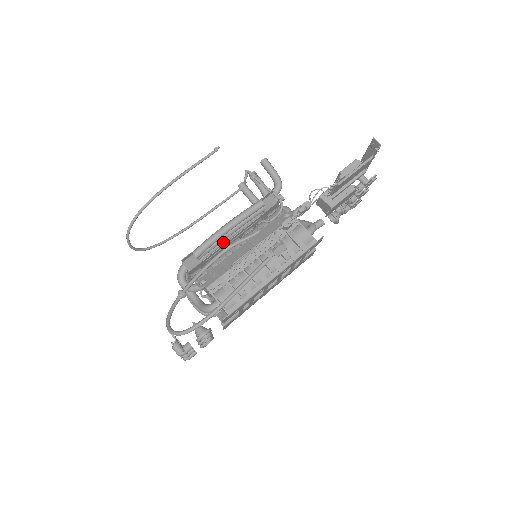
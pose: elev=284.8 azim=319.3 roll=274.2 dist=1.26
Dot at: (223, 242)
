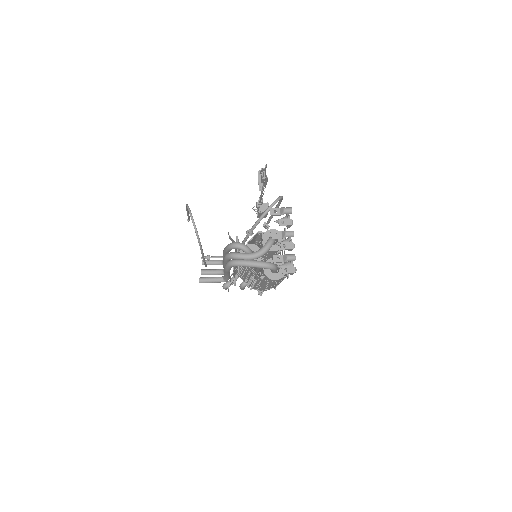
Dot at: occluded
